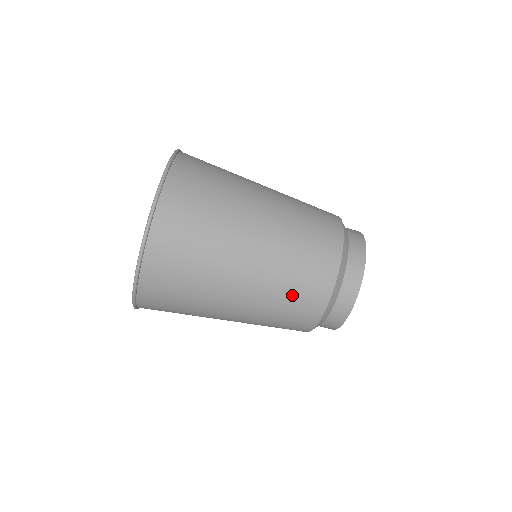
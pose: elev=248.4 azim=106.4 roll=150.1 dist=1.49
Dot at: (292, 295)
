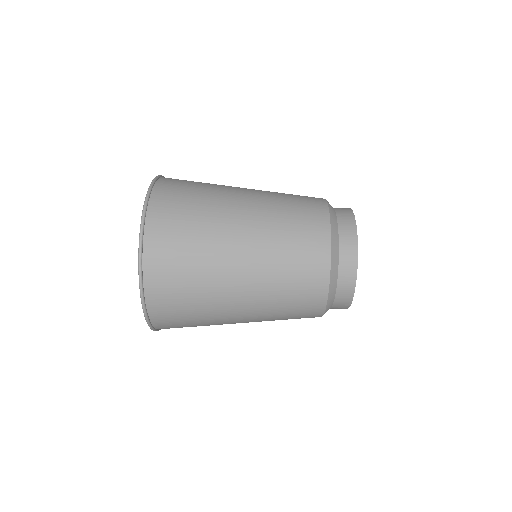
Dot at: (293, 247)
